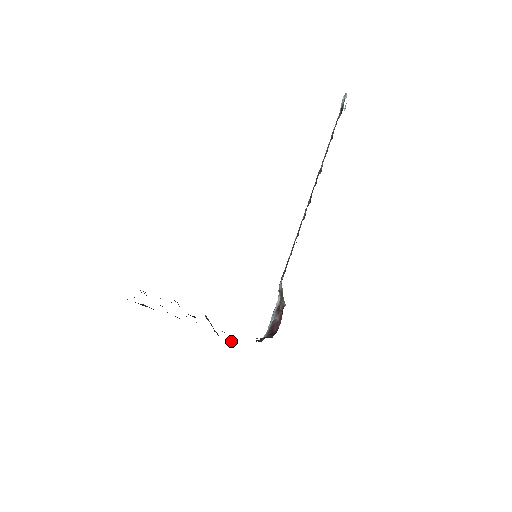
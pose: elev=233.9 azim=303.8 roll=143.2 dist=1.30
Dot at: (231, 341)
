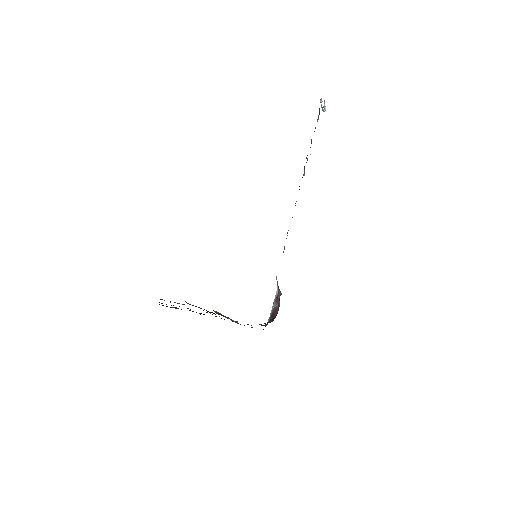
Dot at: occluded
